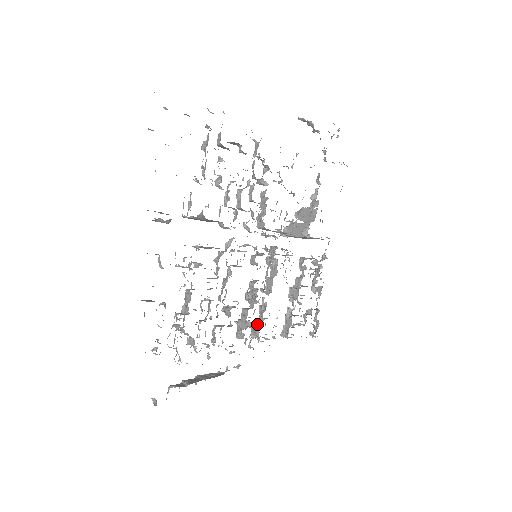
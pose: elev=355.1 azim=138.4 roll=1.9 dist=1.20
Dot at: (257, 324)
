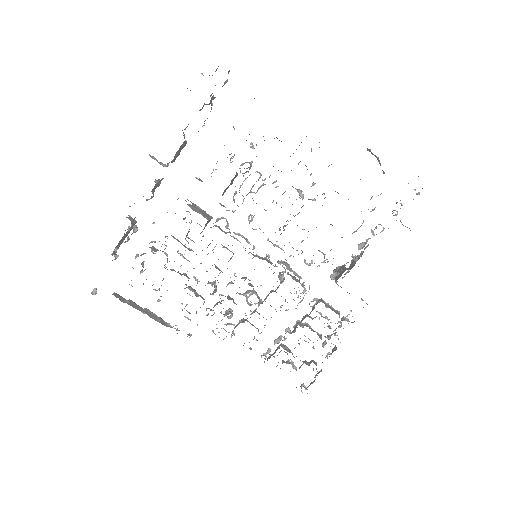
Dot at: (239, 322)
